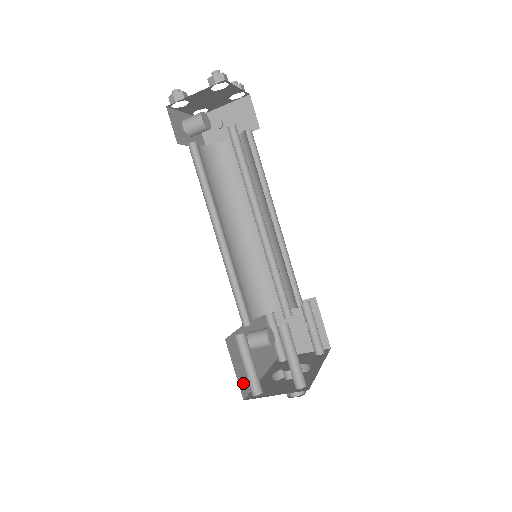
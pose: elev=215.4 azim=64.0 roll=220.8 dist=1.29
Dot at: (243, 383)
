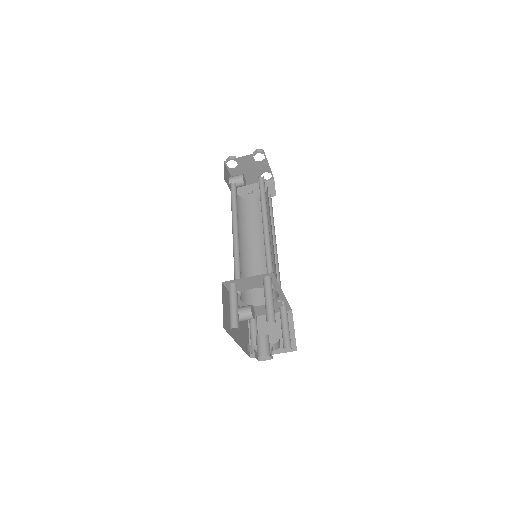
Dot at: (225, 321)
